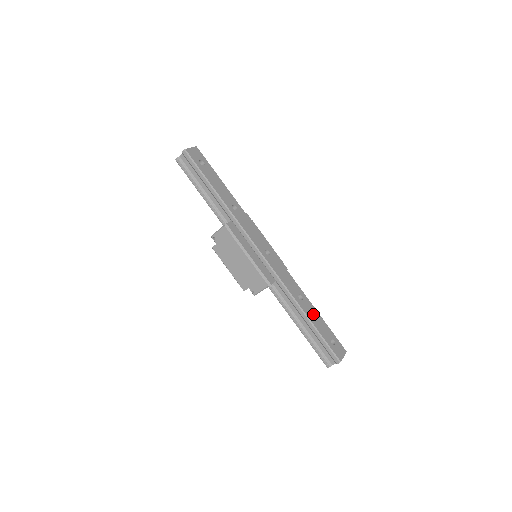
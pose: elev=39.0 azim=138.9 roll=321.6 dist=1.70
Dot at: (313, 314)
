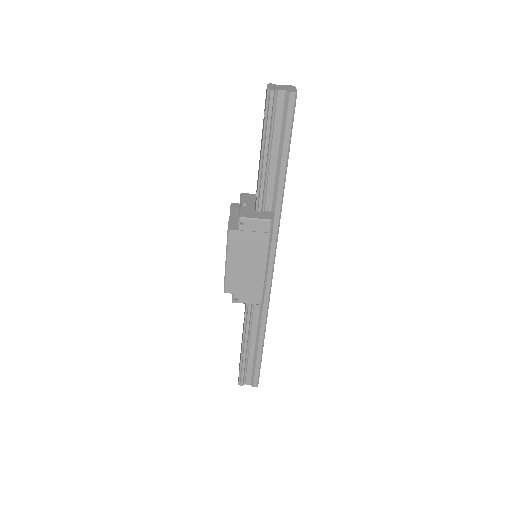
Dot at: occluded
